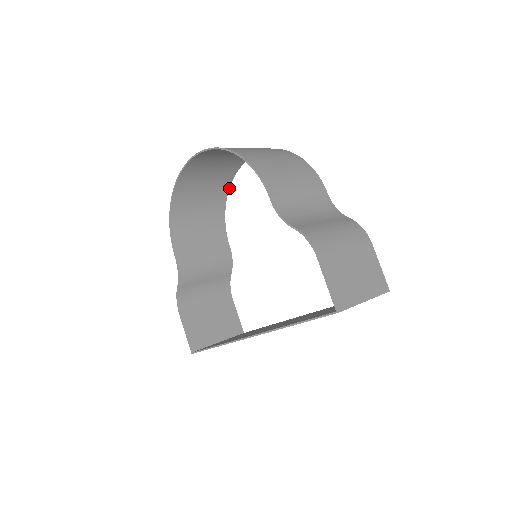
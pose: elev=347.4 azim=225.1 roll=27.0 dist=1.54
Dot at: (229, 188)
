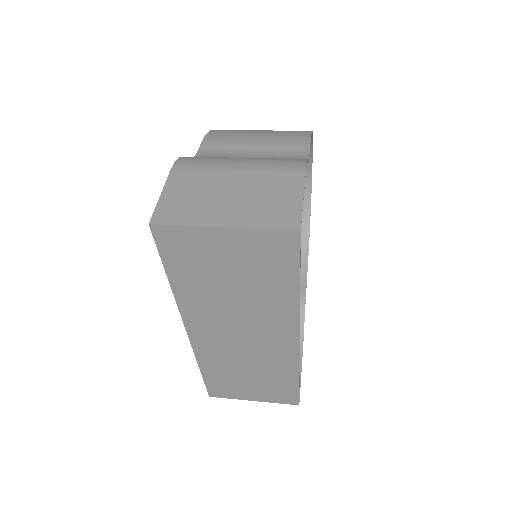
Dot at: occluded
